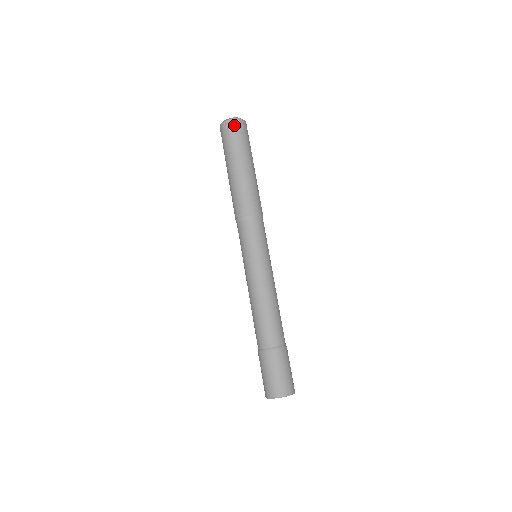
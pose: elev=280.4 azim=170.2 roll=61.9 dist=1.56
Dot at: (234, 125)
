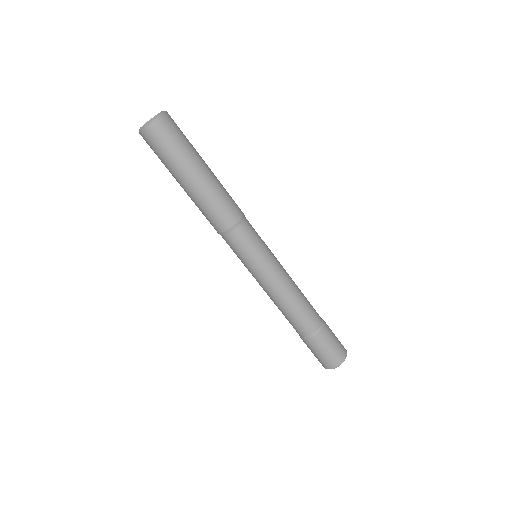
Dot at: (155, 132)
